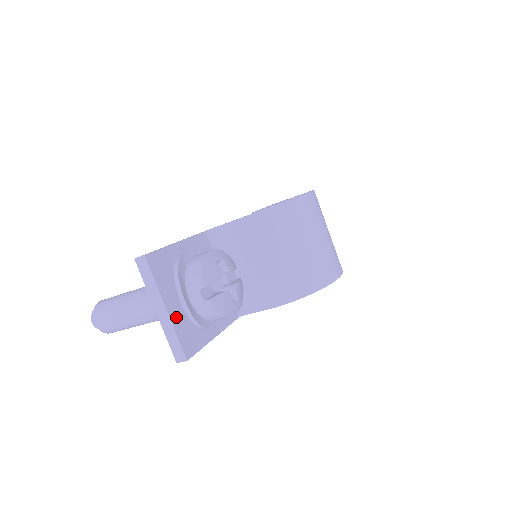
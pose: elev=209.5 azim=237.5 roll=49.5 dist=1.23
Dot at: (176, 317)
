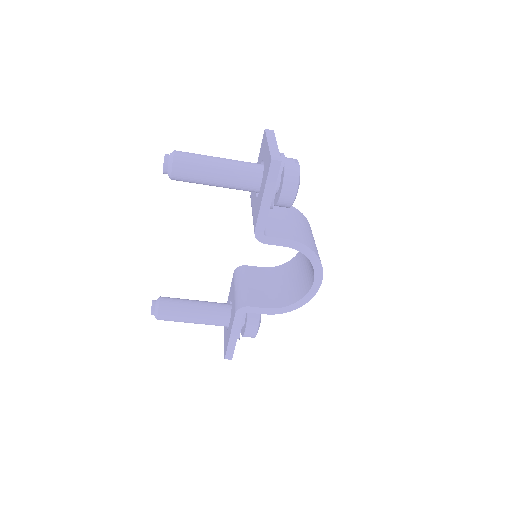
Dot at: occluded
